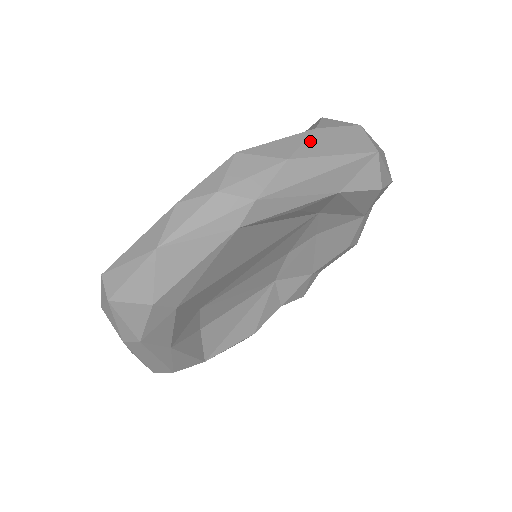
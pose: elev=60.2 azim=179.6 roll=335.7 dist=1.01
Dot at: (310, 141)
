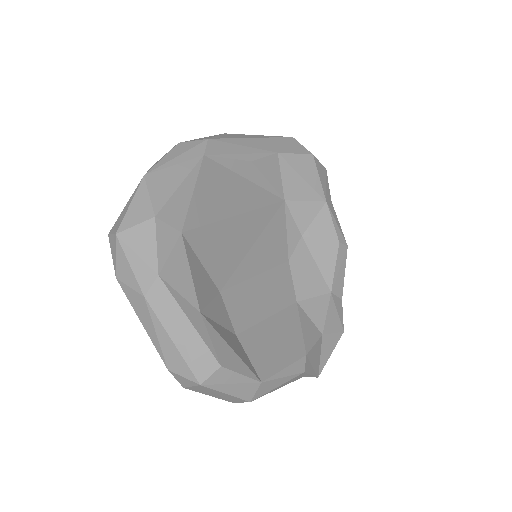
Dot at: occluded
